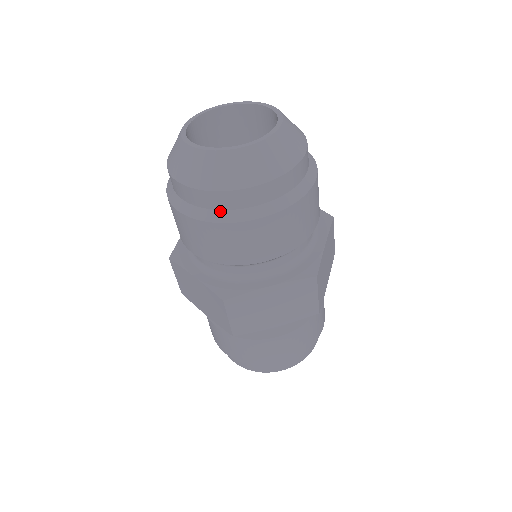
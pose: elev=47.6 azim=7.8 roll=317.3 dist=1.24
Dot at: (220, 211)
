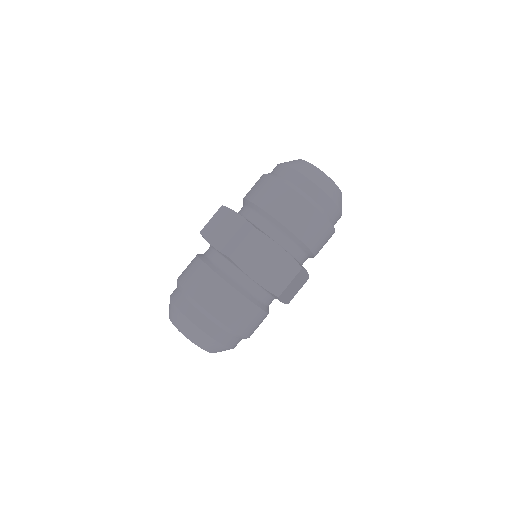
Dot at: occluded
